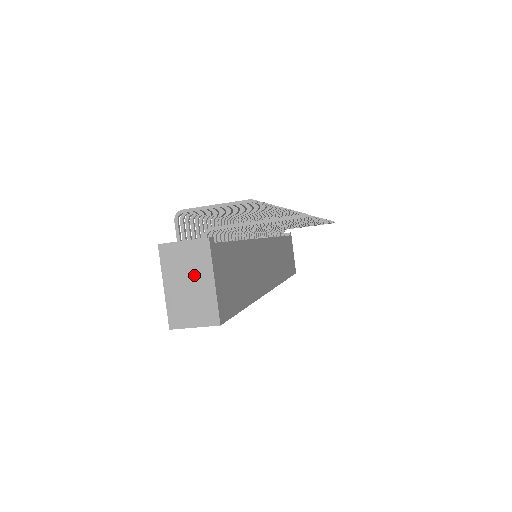
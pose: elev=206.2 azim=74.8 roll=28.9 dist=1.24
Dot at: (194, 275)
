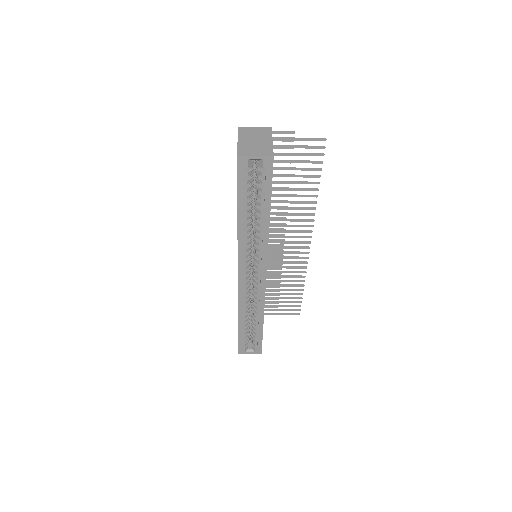
Dot at: (259, 138)
